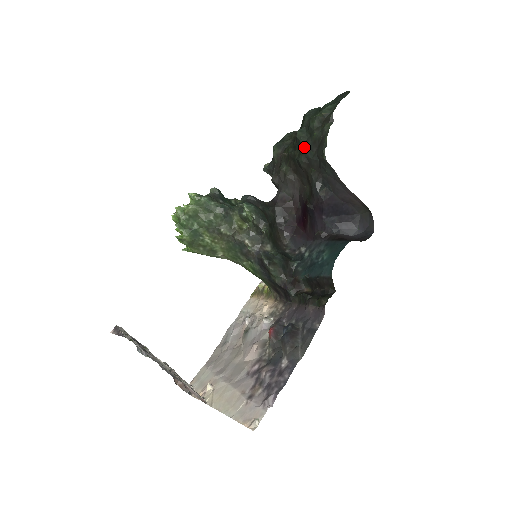
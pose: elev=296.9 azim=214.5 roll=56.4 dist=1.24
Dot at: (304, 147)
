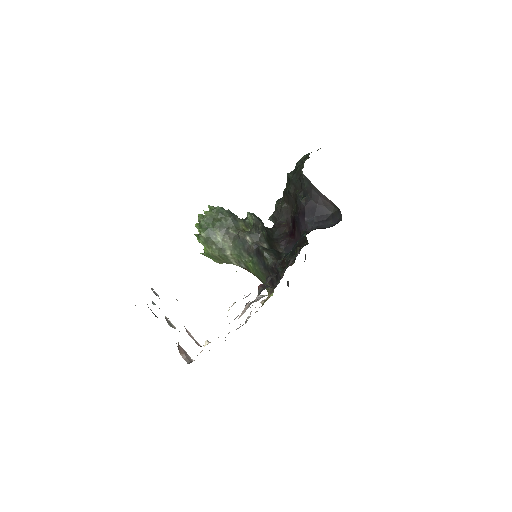
Dot at: (291, 179)
